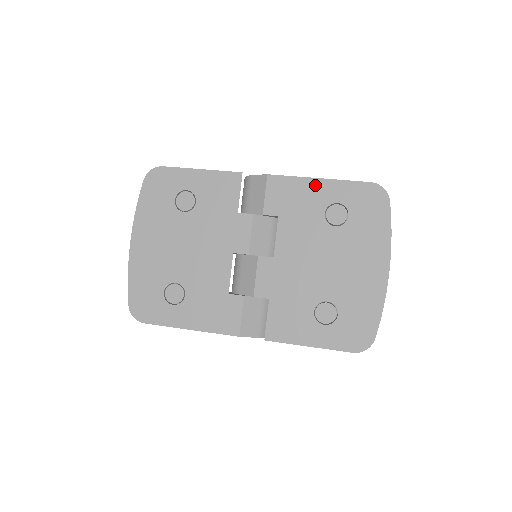
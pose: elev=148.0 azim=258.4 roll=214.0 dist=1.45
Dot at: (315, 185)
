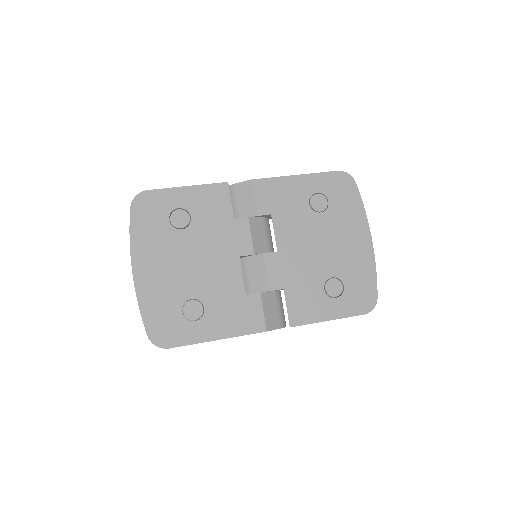
Dot at: (294, 181)
